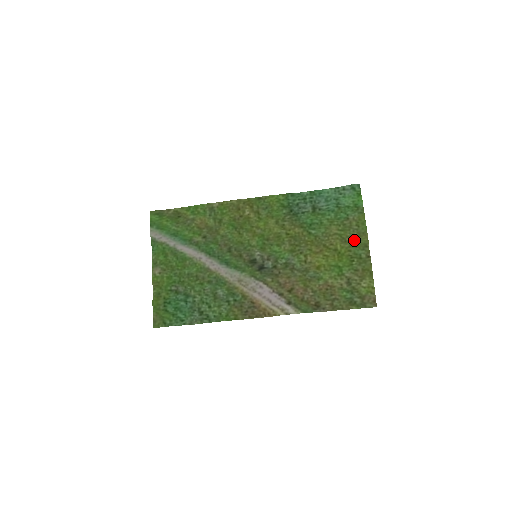
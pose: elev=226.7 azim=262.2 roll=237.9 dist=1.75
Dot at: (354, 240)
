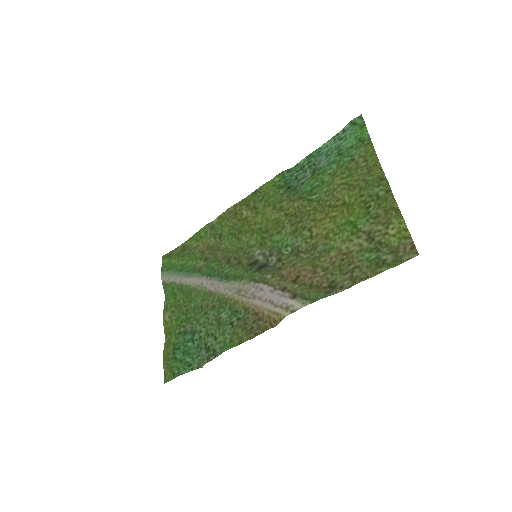
Dot at: (364, 180)
